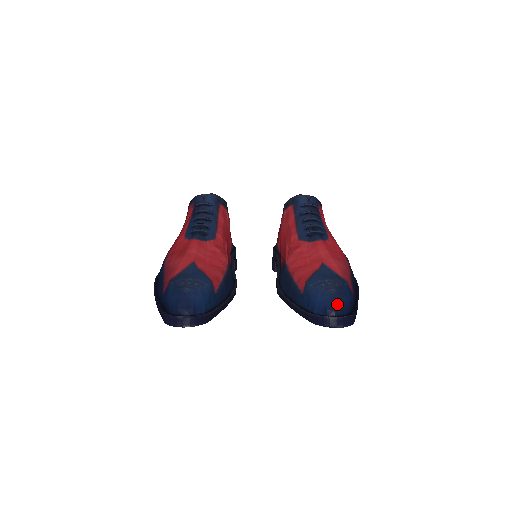
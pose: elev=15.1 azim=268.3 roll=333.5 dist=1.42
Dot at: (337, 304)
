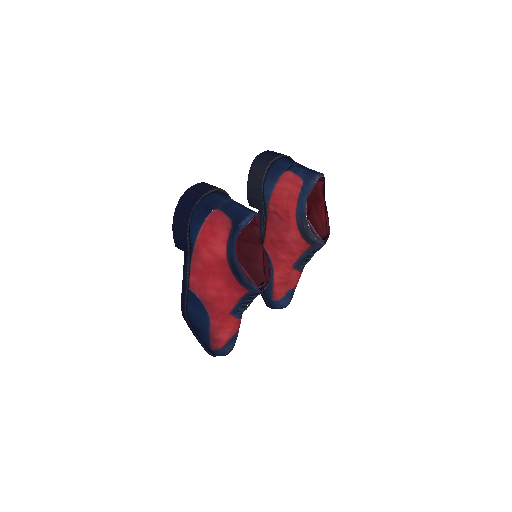
Dot at: occluded
